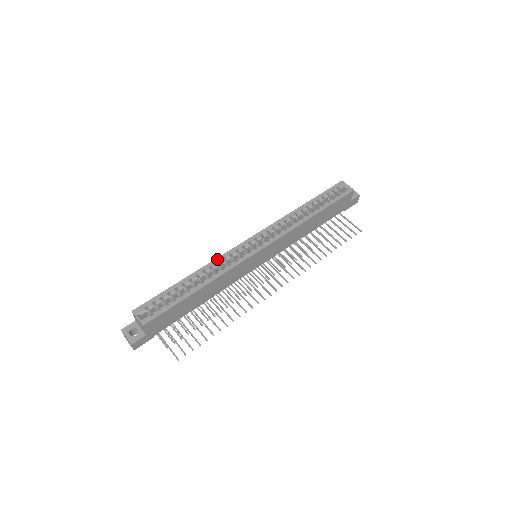
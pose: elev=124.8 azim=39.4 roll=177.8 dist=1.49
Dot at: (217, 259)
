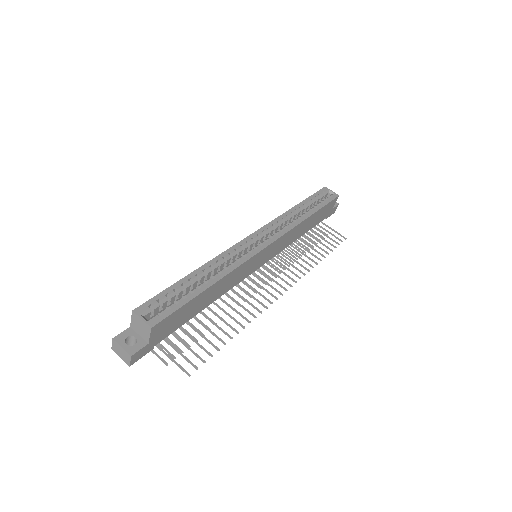
Dot at: (223, 254)
